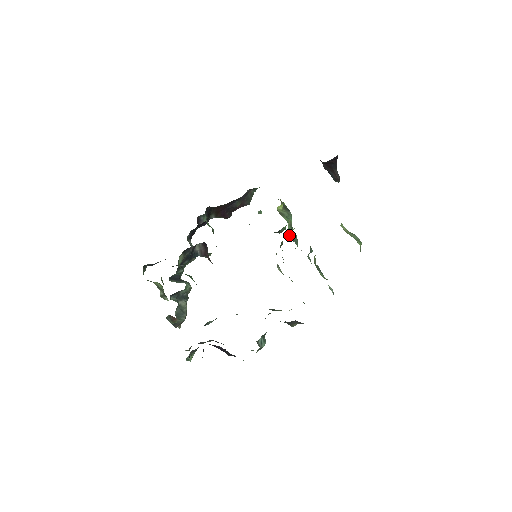
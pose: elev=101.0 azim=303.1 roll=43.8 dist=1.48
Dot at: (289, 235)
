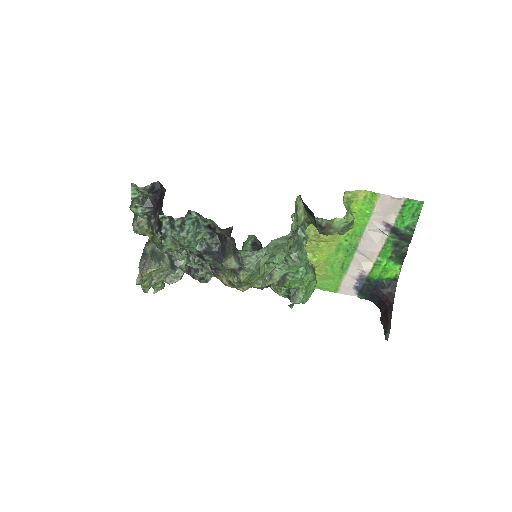
Dot at: occluded
